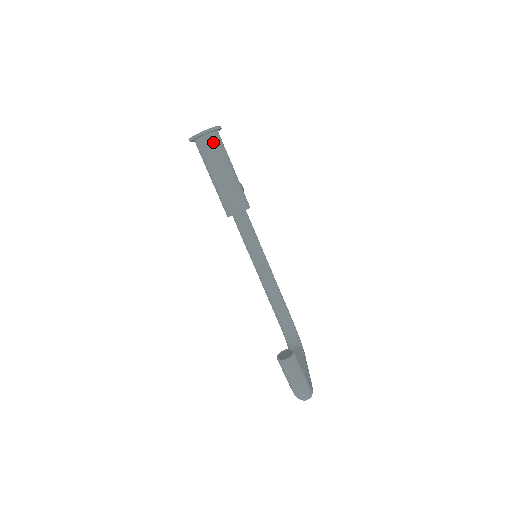
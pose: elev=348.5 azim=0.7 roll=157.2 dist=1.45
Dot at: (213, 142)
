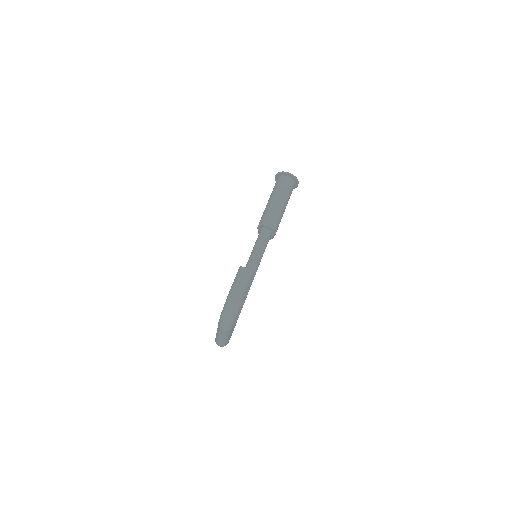
Dot at: (289, 183)
